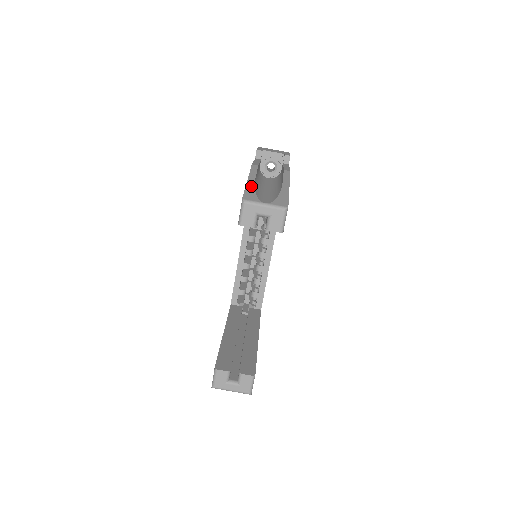
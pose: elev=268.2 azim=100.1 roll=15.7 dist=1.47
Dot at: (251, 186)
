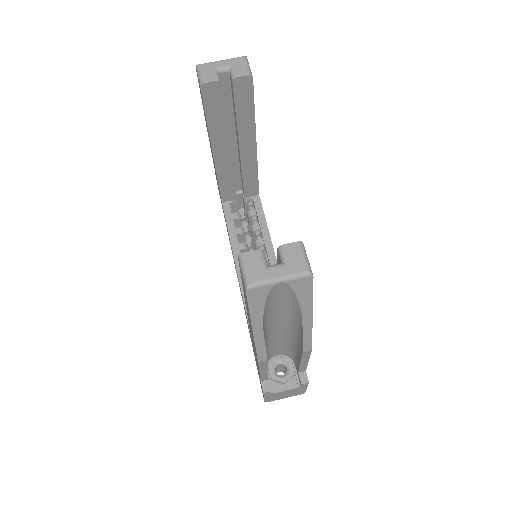
Dot at: occluded
